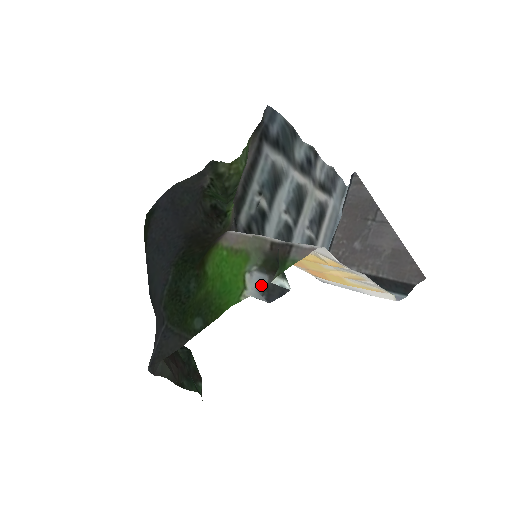
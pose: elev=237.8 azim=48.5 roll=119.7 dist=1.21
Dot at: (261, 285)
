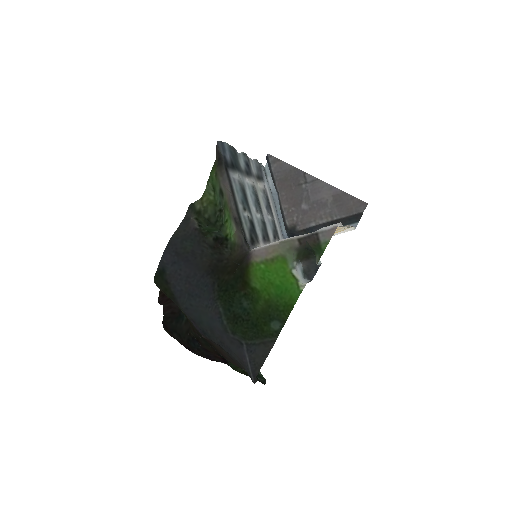
Dot at: (302, 272)
